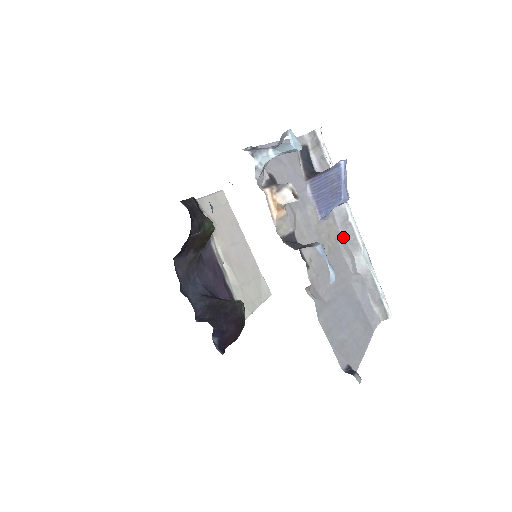
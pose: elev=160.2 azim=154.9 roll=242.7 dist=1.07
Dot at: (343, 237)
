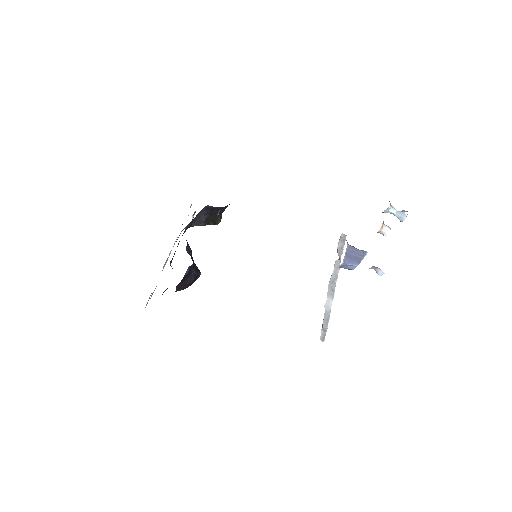
Dot at: (329, 285)
